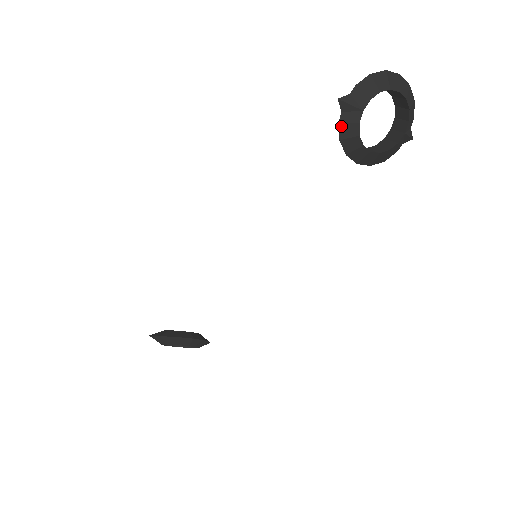
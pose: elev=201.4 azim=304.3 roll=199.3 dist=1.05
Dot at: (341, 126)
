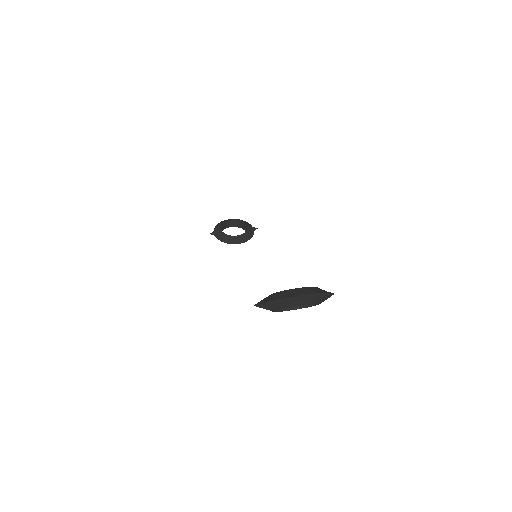
Dot at: occluded
